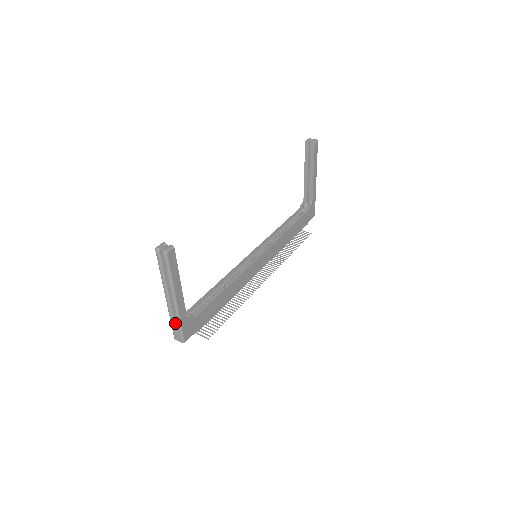
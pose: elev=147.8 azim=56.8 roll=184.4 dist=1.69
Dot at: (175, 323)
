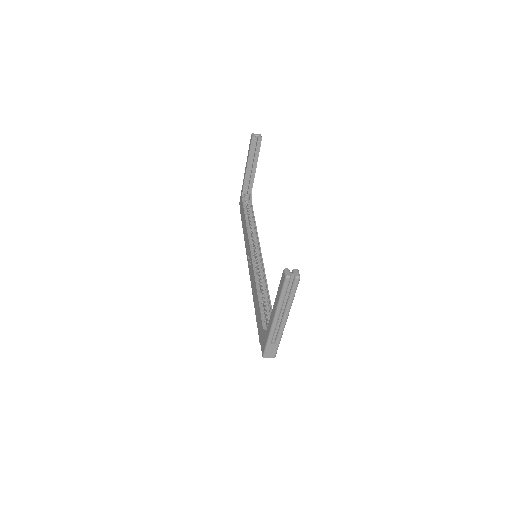
Dot at: (271, 342)
